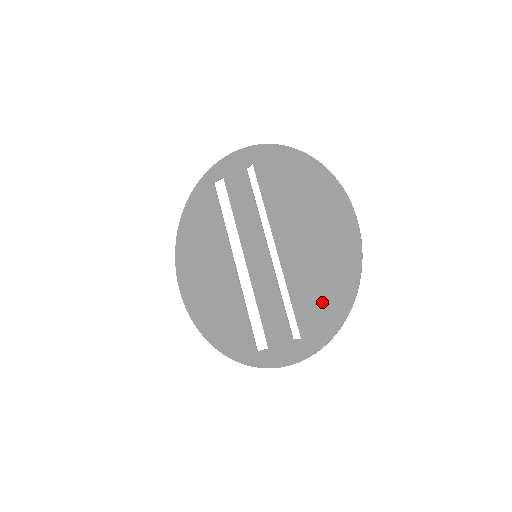
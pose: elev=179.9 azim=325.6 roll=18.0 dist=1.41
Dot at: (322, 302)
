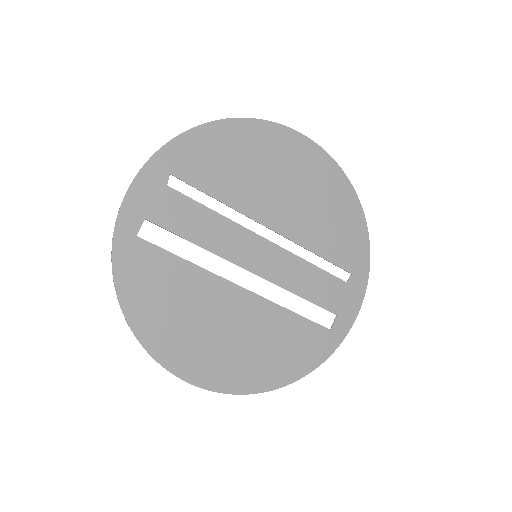
Dot at: (342, 229)
